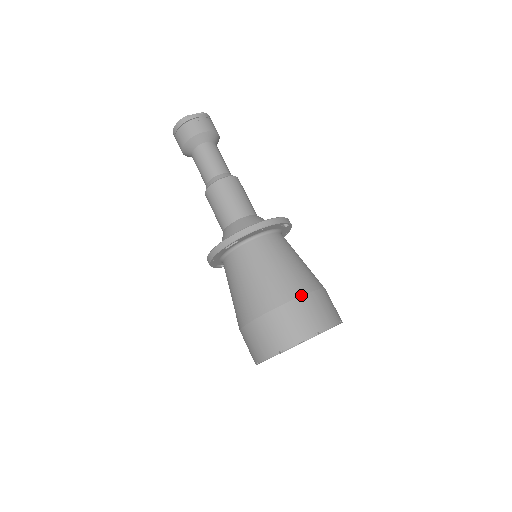
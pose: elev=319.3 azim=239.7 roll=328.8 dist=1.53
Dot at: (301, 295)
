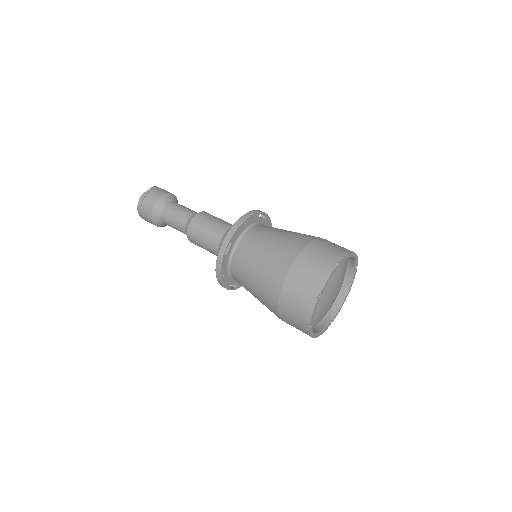
Dot at: (305, 246)
